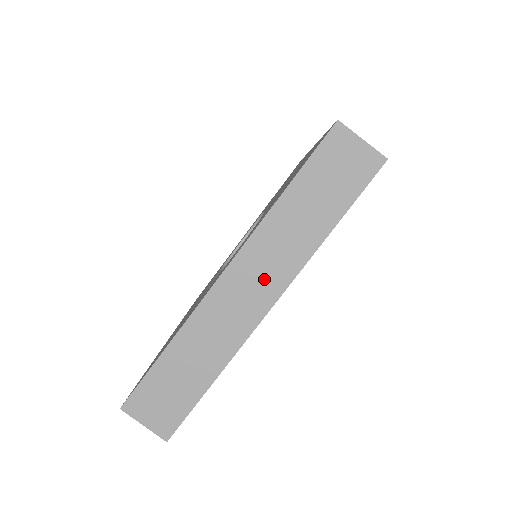
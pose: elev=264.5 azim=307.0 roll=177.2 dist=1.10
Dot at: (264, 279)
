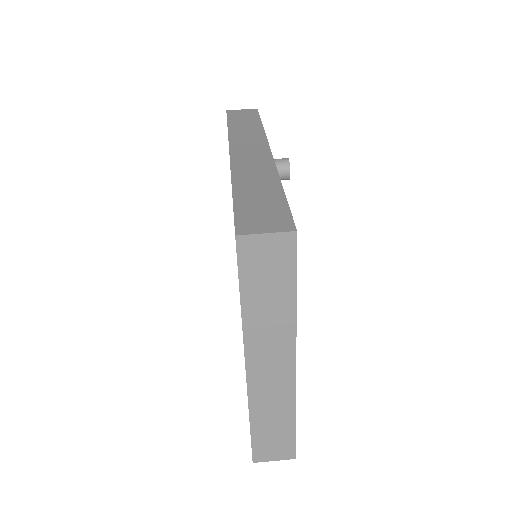
Dot at: (276, 356)
